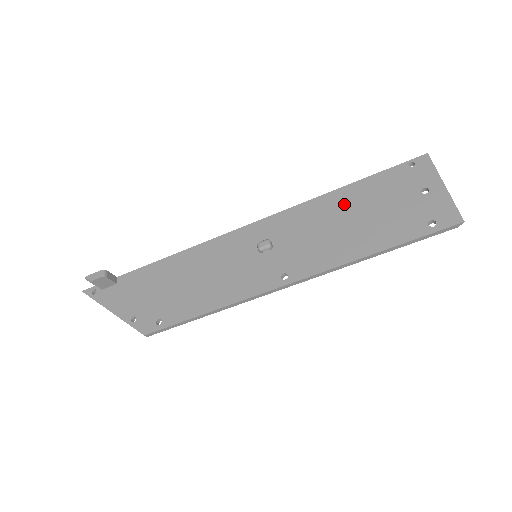
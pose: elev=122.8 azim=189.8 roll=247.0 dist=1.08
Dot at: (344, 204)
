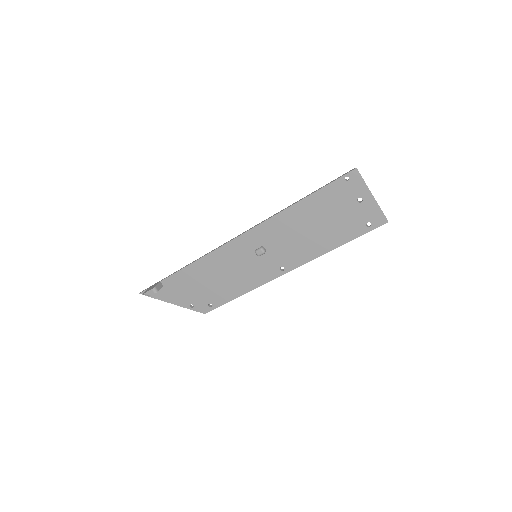
Dot at: (306, 214)
